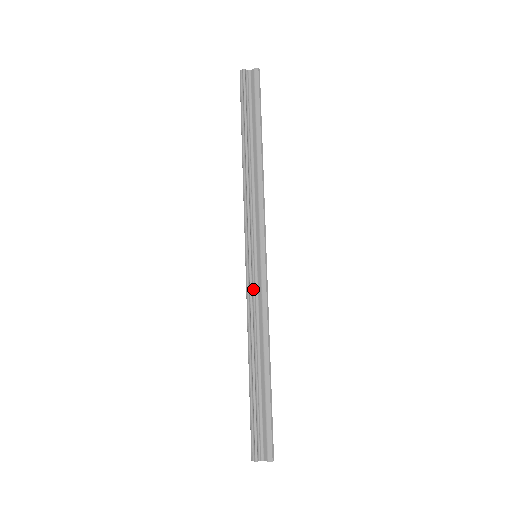
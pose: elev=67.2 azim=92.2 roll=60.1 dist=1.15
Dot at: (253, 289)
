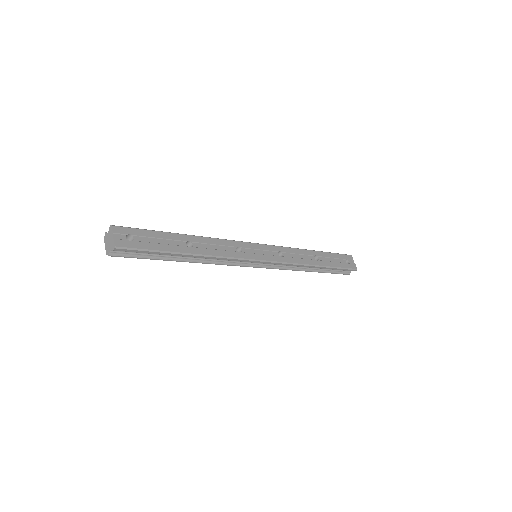
Dot at: (276, 267)
